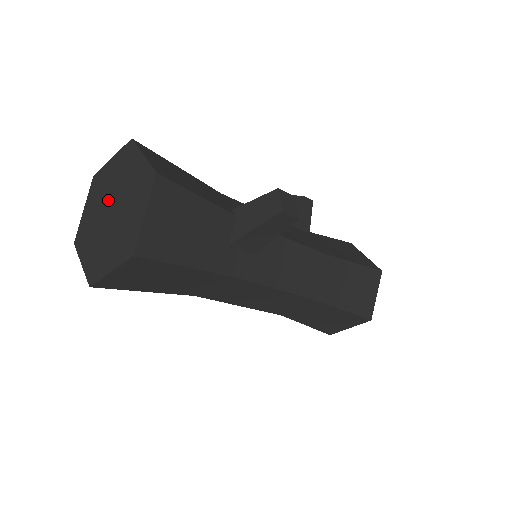
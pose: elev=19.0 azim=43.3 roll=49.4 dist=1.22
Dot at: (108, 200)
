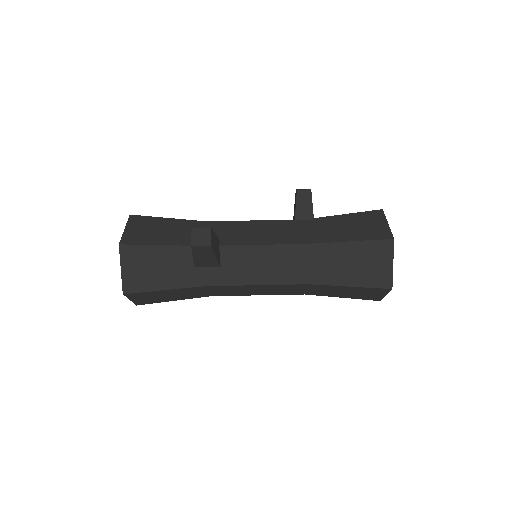
Dot at: occluded
